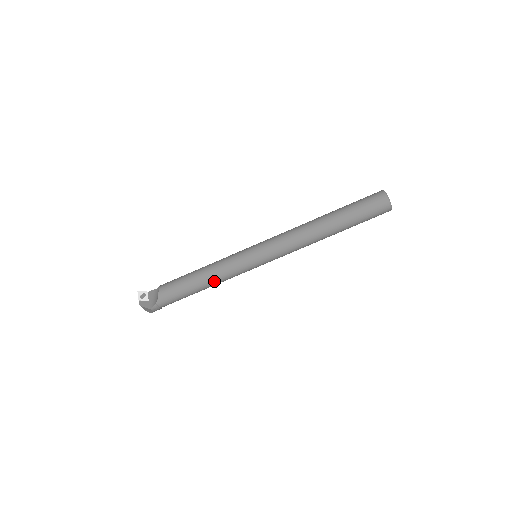
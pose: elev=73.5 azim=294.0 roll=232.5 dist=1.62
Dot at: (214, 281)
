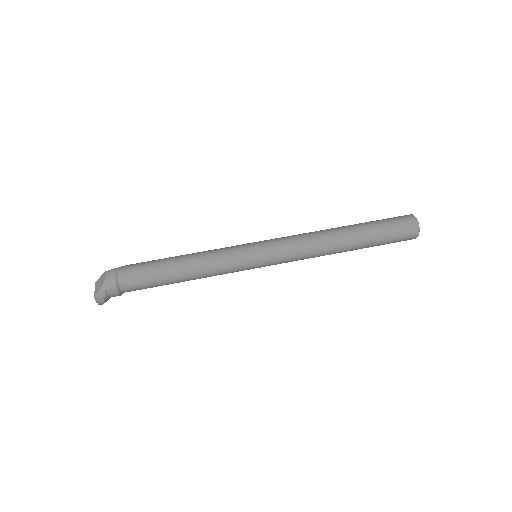
Dot at: (197, 255)
